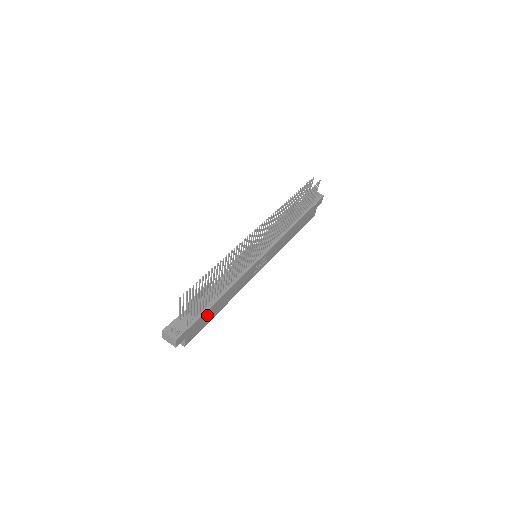
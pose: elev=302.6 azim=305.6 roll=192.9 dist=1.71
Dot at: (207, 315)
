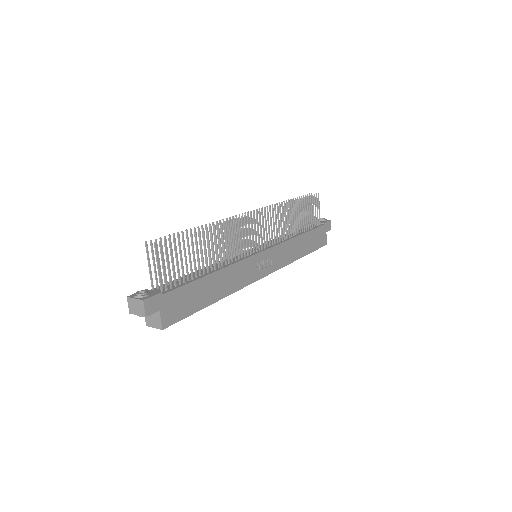
Dot at: (192, 293)
